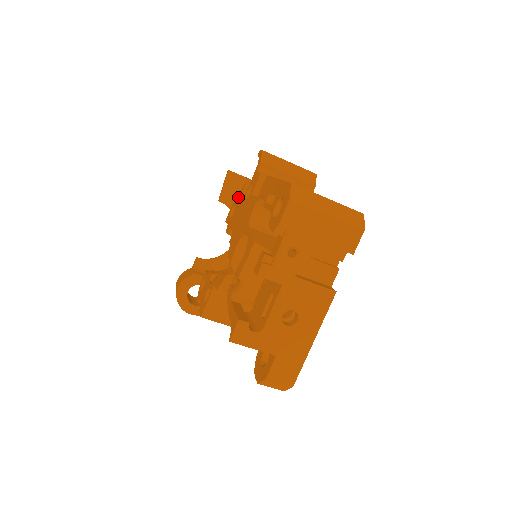
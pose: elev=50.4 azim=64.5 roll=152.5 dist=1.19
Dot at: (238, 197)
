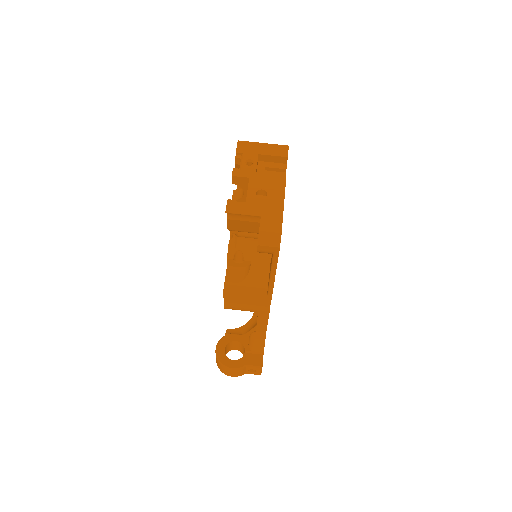
Dot at: occluded
